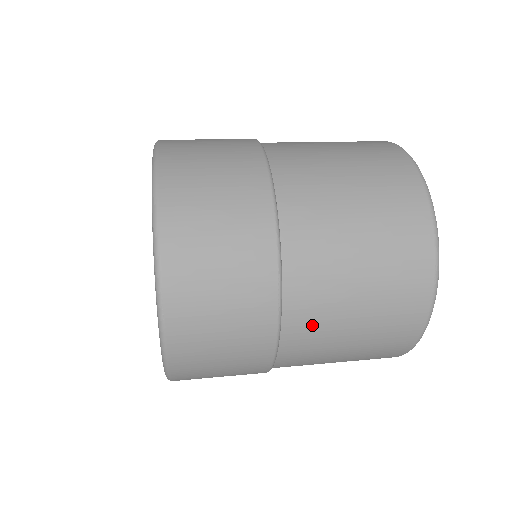
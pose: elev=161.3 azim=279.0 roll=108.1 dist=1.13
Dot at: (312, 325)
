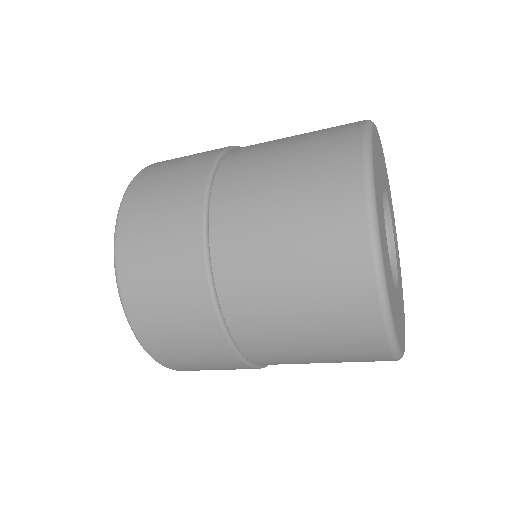
Dot at: (251, 308)
